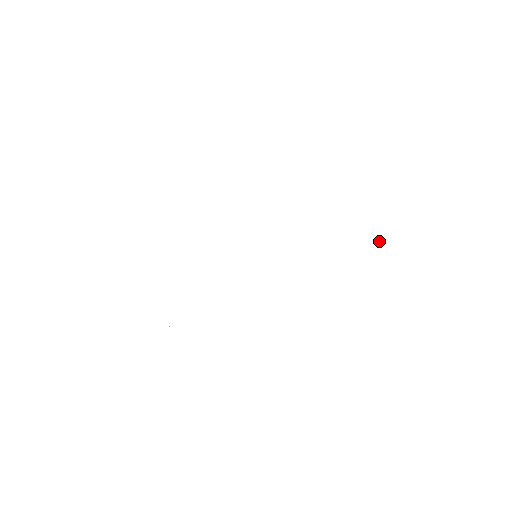
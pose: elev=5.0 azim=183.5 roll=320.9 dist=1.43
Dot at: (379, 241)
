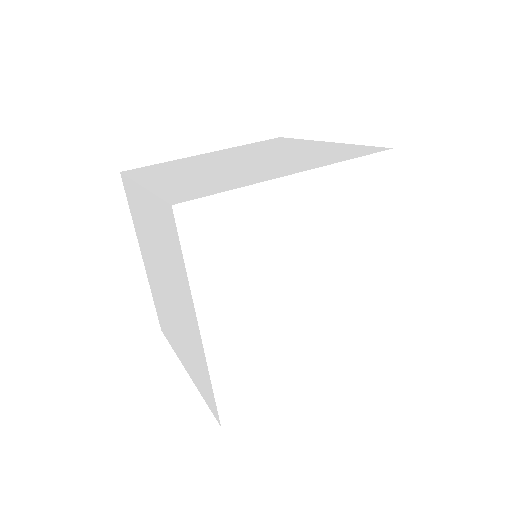
Dot at: (382, 180)
